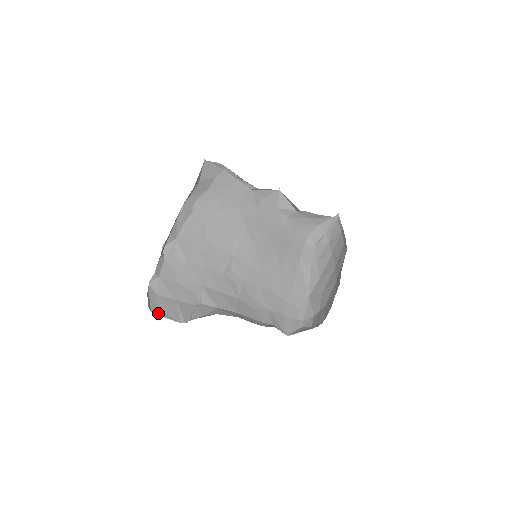
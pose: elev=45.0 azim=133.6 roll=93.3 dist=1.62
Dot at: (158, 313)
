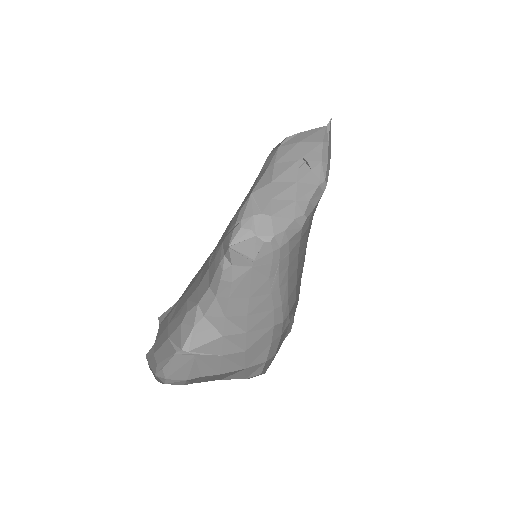
Dot at: (160, 369)
